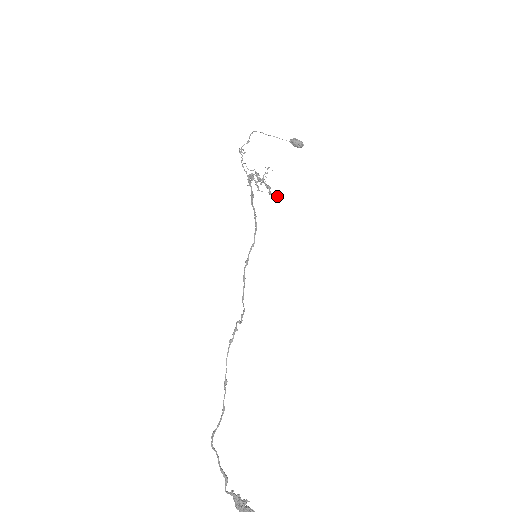
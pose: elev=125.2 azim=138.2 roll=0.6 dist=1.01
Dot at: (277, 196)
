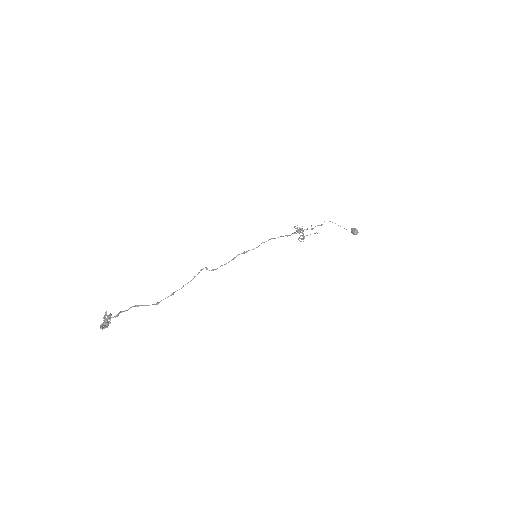
Dot at: occluded
